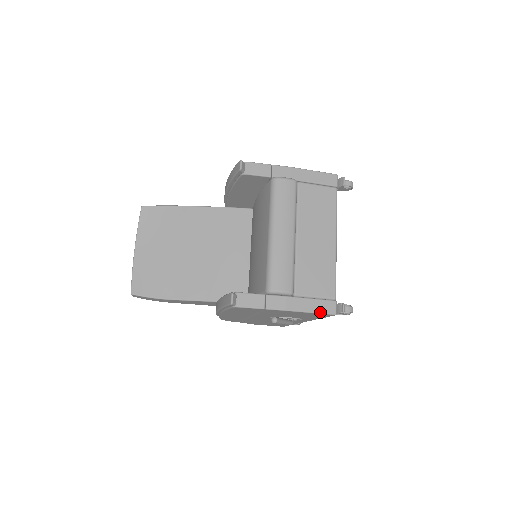
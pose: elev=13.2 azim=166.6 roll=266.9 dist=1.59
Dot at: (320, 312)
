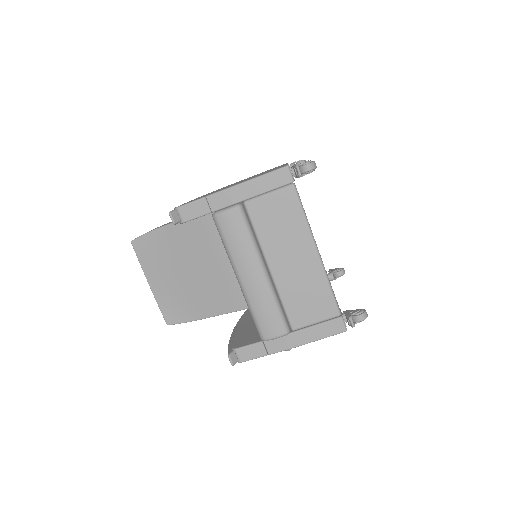
Dot at: (327, 336)
